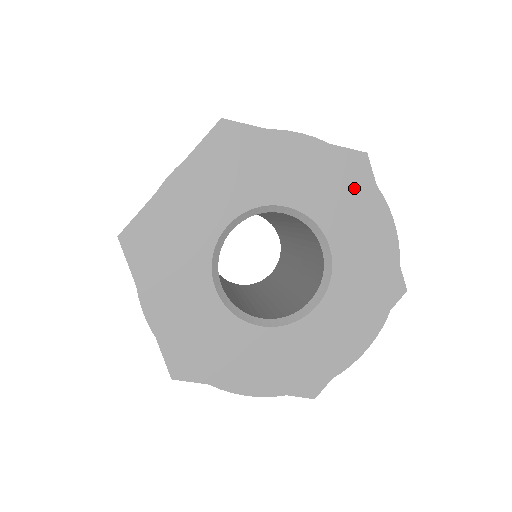
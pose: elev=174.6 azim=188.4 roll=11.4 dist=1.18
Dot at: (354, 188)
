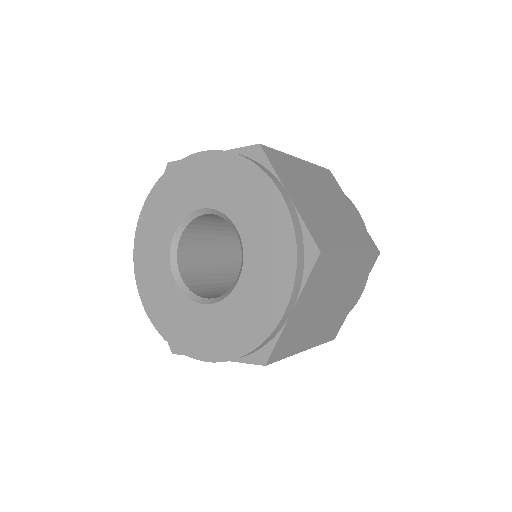
Dot at: (244, 176)
